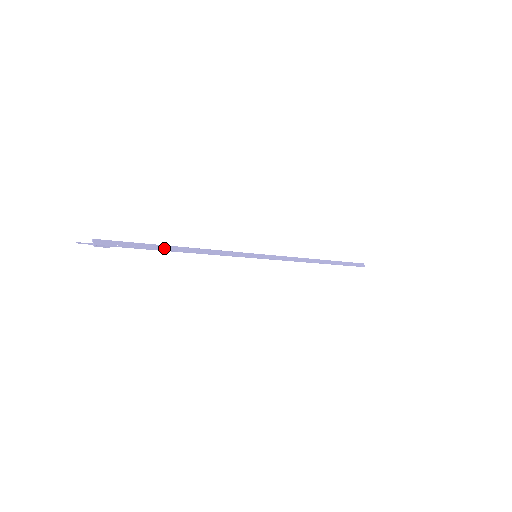
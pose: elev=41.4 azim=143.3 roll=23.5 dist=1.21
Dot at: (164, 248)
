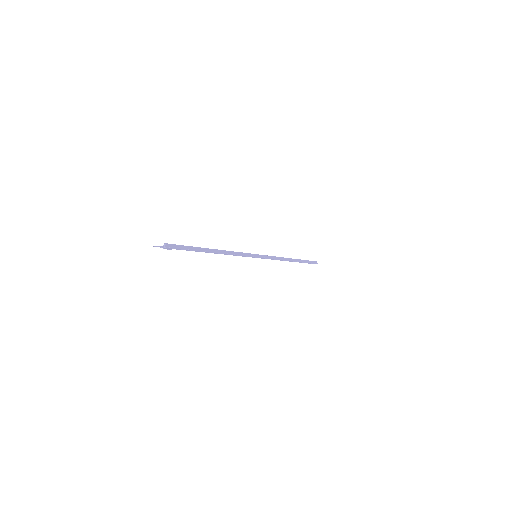
Dot at: (205, 250)
